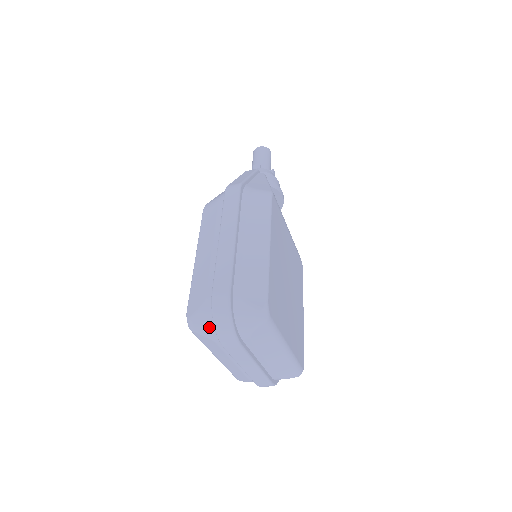
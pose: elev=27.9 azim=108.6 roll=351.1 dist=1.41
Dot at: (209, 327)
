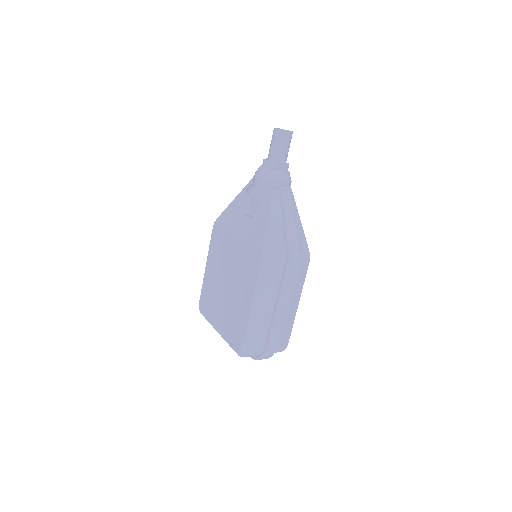
Dot at: occluded
